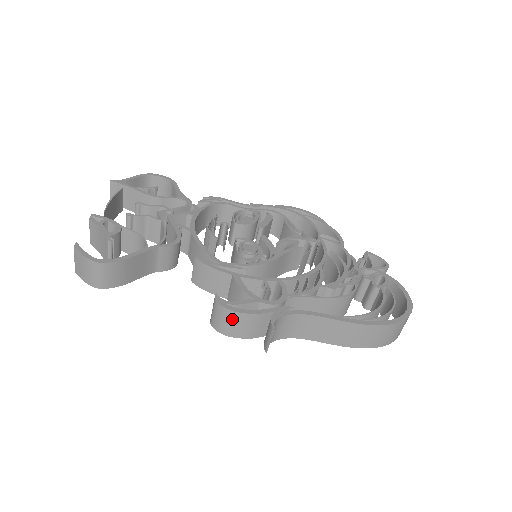
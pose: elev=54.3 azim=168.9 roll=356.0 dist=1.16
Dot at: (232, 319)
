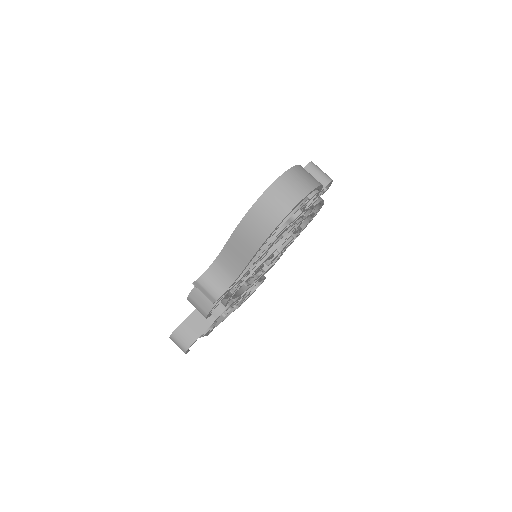
Dot at: (194, 302)
